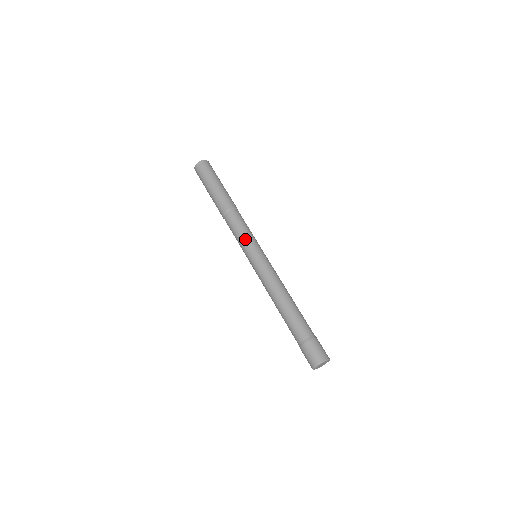
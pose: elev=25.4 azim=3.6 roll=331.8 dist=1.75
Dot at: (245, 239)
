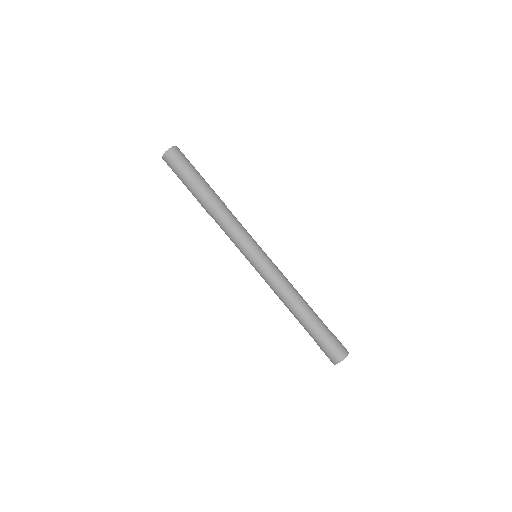
Dot at: (243, 240)
